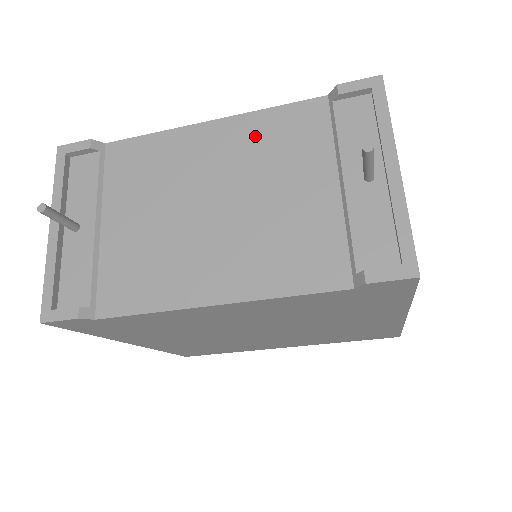
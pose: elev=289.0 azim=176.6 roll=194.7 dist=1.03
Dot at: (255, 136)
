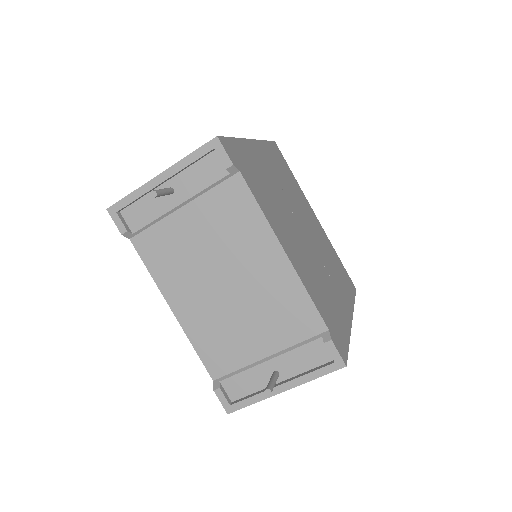
Dot at: (283, 291)
